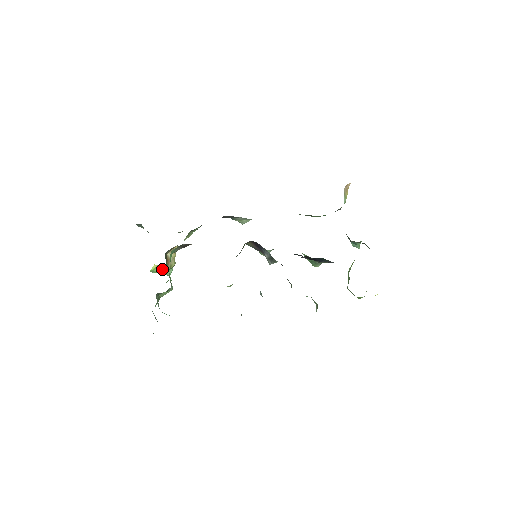
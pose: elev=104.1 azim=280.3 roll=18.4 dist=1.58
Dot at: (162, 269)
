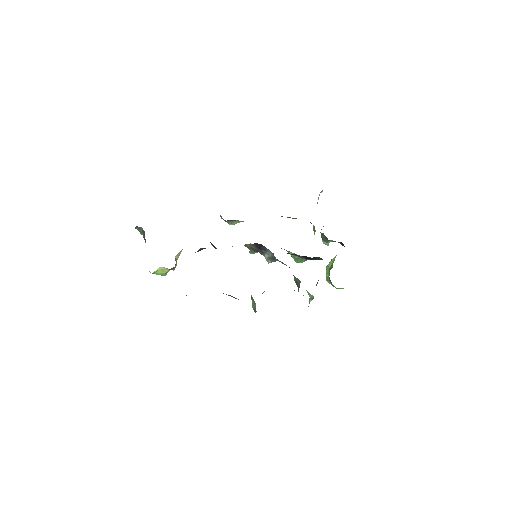
Dot at: (164, 270)
